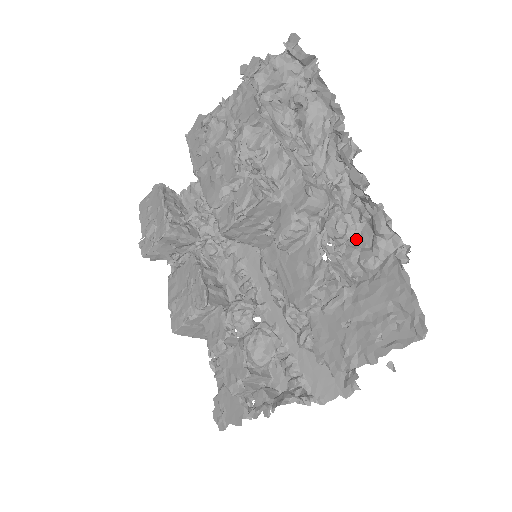
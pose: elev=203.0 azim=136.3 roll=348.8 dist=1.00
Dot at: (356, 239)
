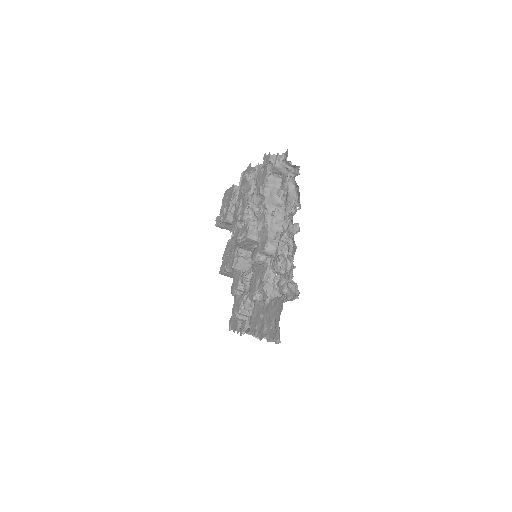
Dot at: (287, 275)
